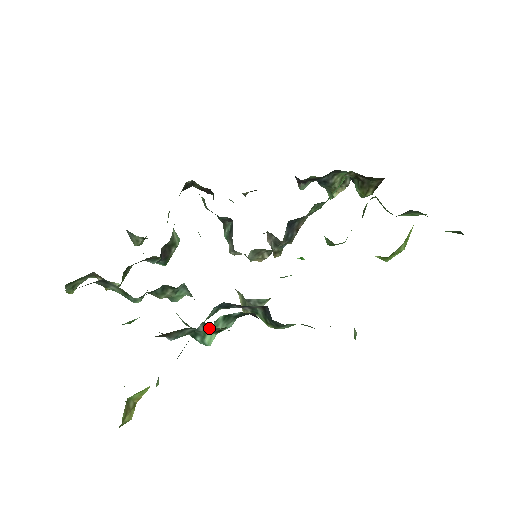
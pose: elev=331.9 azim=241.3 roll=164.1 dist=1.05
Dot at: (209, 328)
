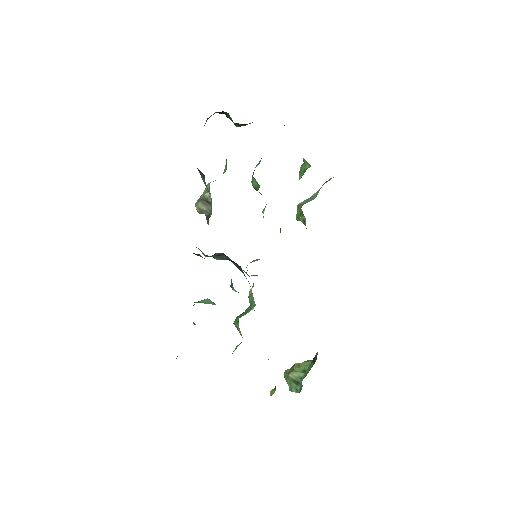
Dot at: occluded
